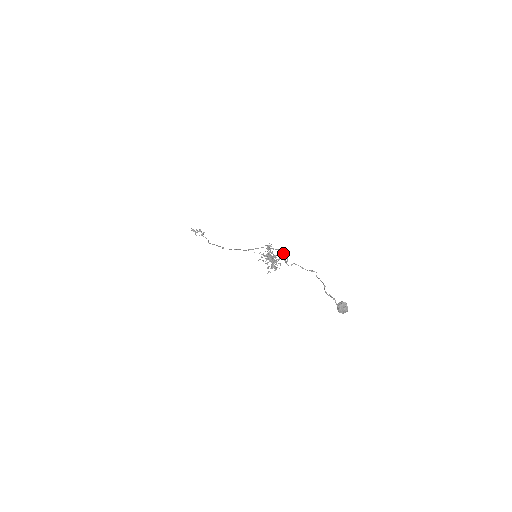
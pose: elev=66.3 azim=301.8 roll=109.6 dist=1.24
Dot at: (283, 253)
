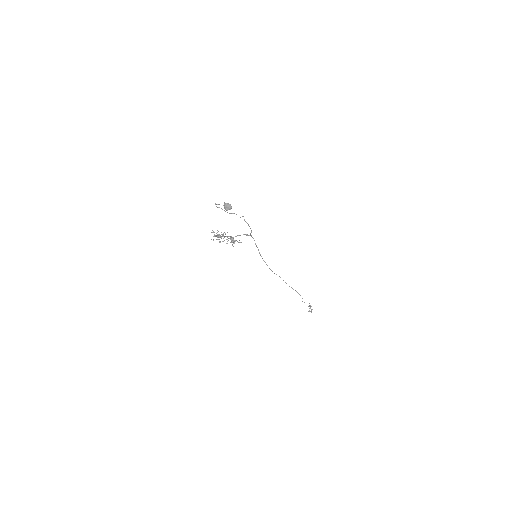
Dot at: occluded
